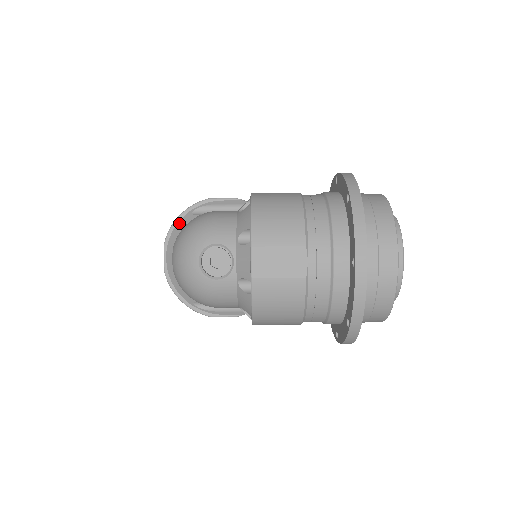
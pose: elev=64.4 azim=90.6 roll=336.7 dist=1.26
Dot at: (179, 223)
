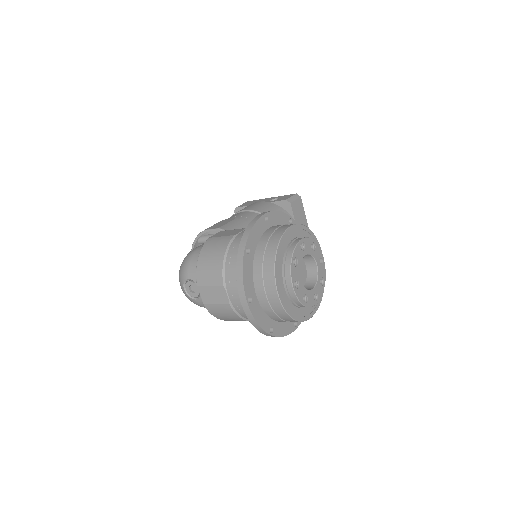
Dot at: (194, 248)
